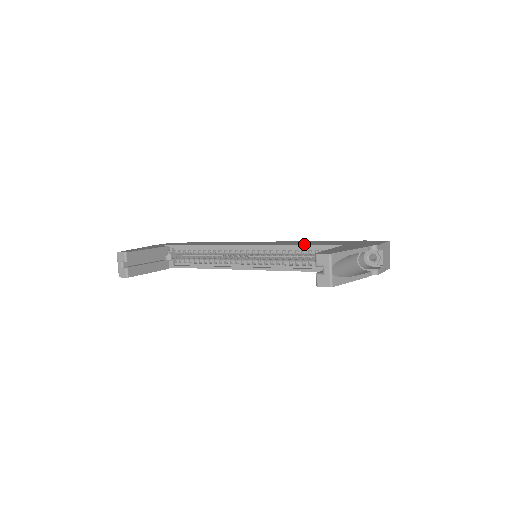
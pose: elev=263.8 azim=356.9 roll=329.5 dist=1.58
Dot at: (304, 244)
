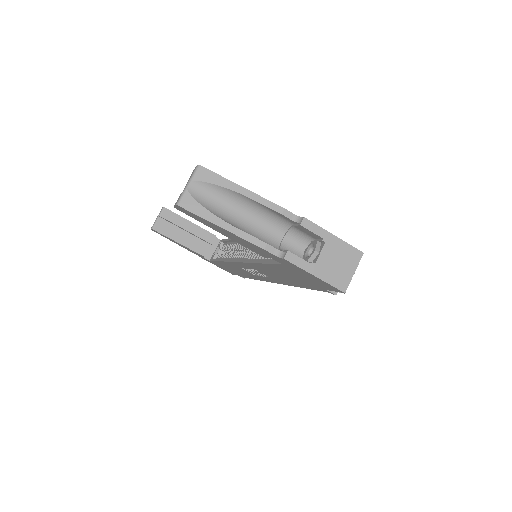
Dot at: occluded
